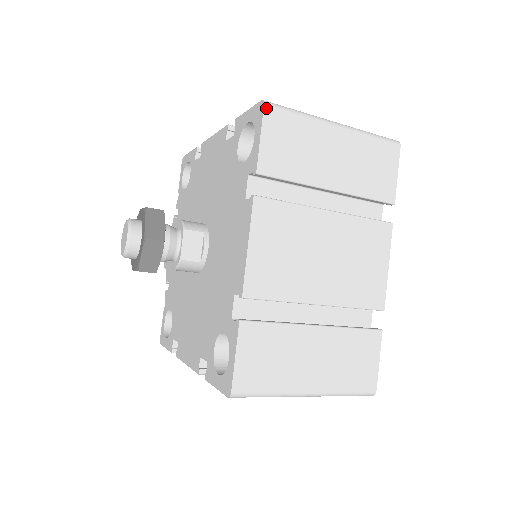
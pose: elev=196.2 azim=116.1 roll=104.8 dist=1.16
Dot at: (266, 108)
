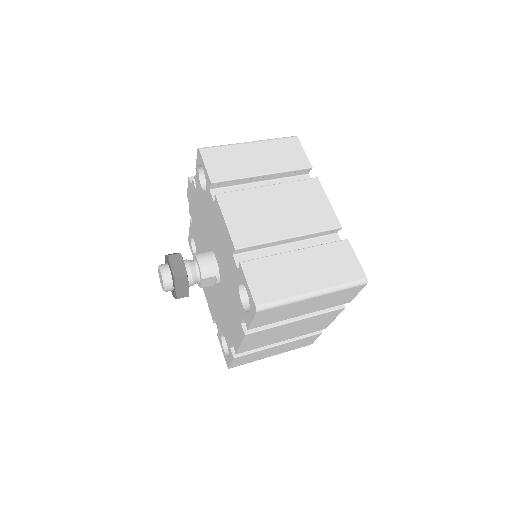
Dot at: (258, 313)
